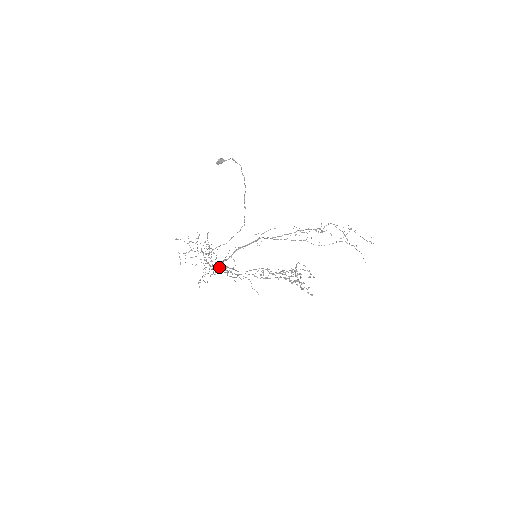
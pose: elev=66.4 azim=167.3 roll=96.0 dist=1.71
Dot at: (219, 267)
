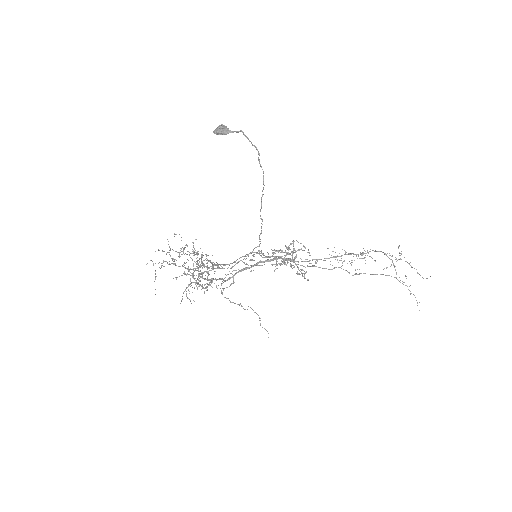
Dot at: occluded
